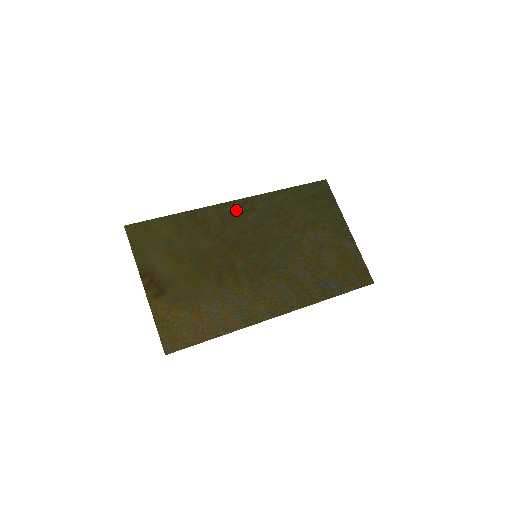
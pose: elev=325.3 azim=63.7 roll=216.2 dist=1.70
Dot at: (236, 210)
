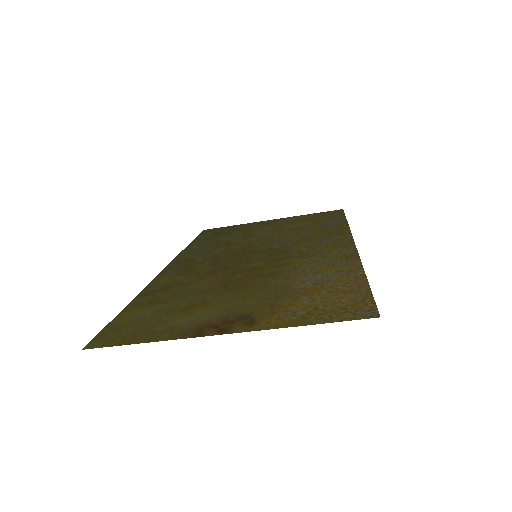
Dot at: (179, 267)
